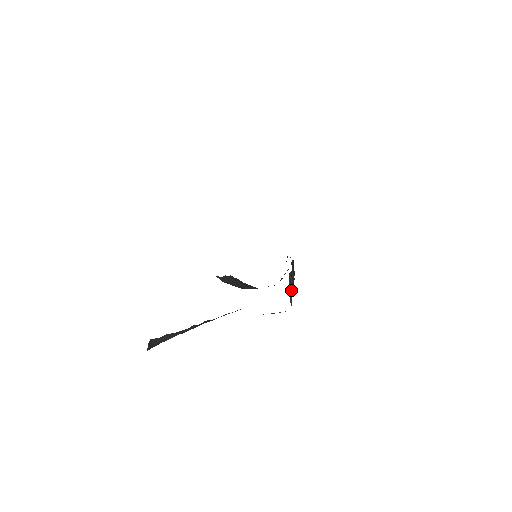
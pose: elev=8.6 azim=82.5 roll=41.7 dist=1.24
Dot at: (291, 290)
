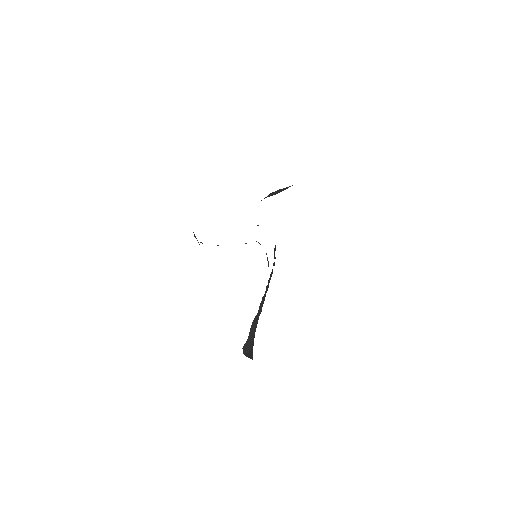
Dot at: (247, 355)
